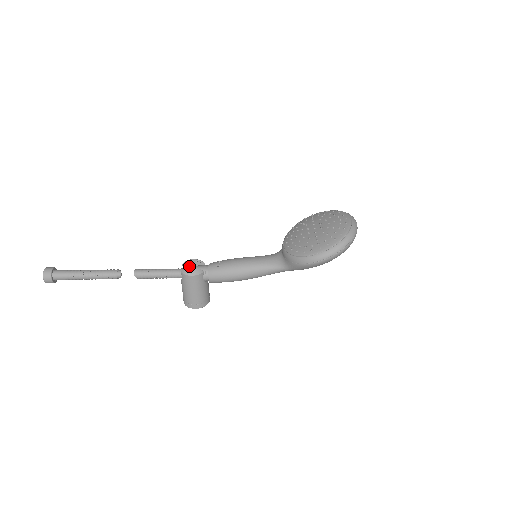
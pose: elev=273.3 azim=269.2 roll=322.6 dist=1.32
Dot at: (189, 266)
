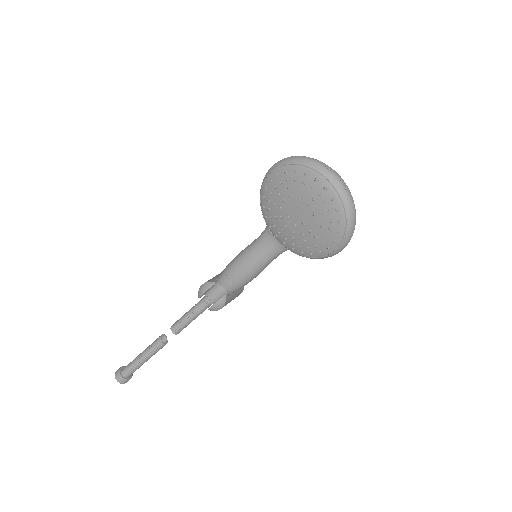
Dot at: (206, 296)
